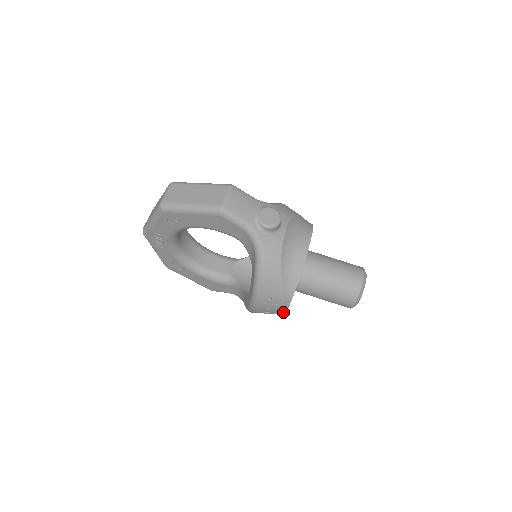
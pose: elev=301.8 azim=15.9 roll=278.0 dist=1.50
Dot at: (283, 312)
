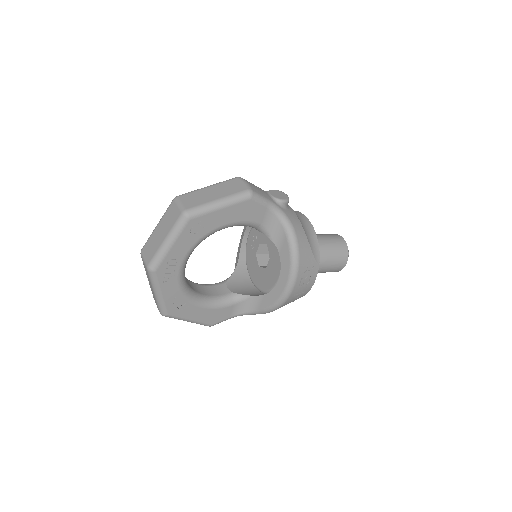
Dot at: (310, 287)
